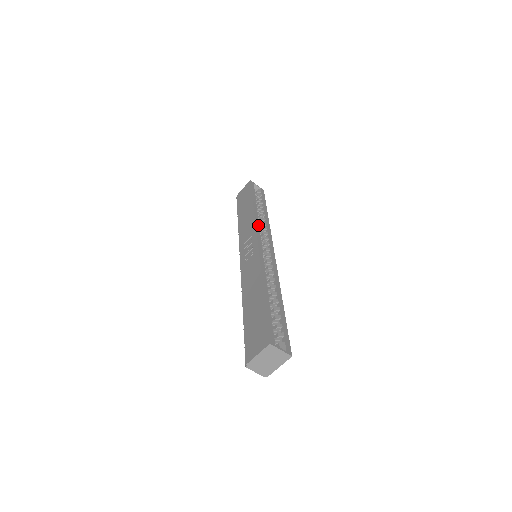
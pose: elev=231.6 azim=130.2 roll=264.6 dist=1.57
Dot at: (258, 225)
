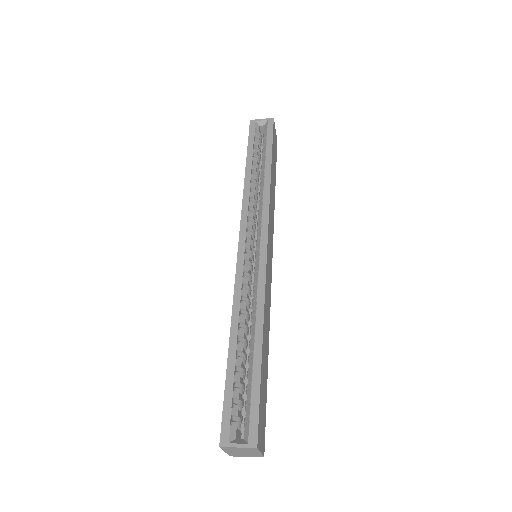
Dot at: (246, 211)
